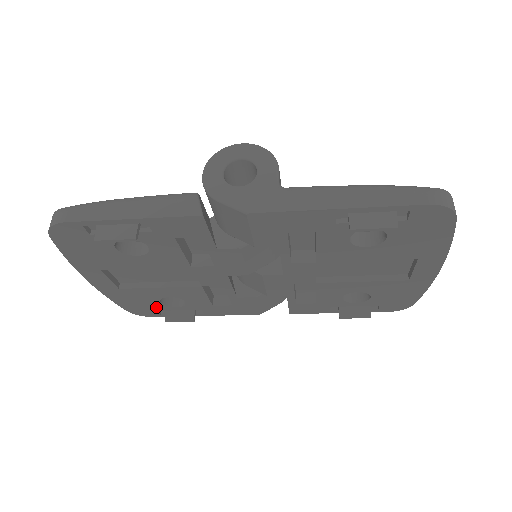
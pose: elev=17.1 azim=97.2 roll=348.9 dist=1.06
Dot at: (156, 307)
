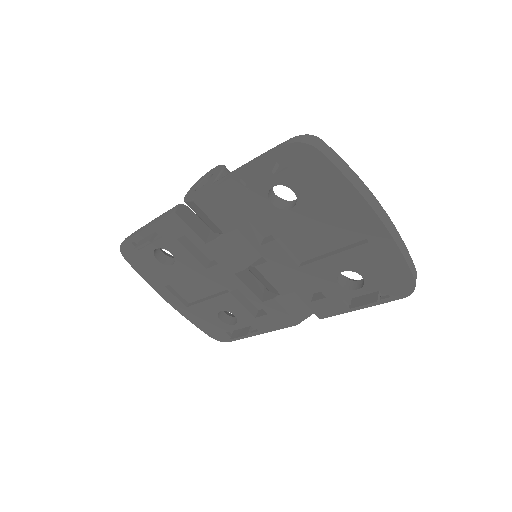
Dot at: (222, 327)
